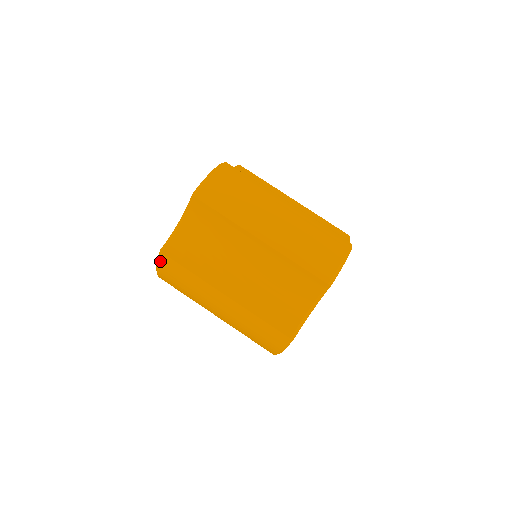
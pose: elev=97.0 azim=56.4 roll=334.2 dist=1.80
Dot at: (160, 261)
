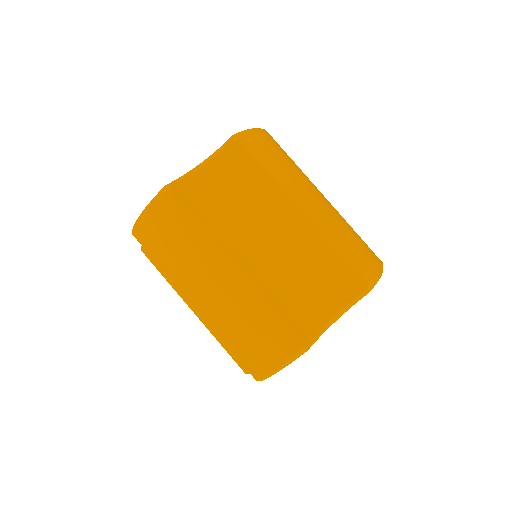
Dot at: occluded
